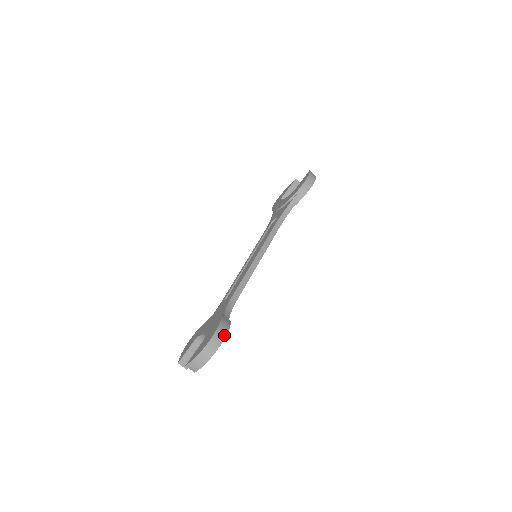
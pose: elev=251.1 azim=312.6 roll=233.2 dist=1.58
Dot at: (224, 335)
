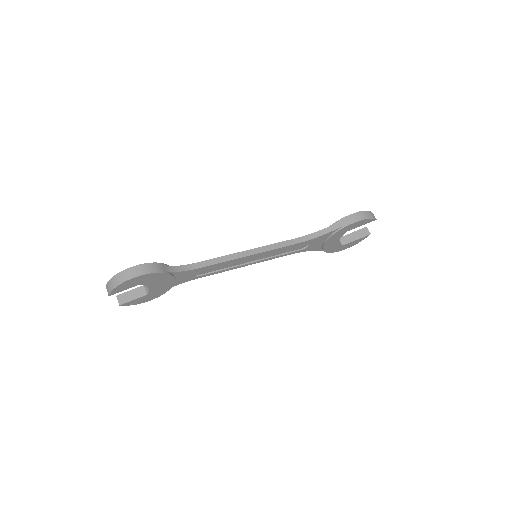
Dot at: (145, 272)
